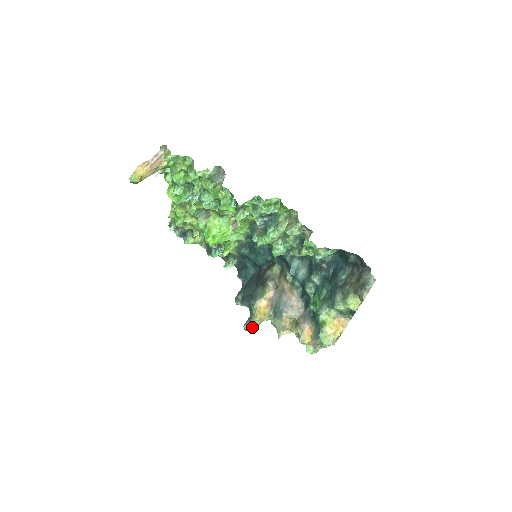
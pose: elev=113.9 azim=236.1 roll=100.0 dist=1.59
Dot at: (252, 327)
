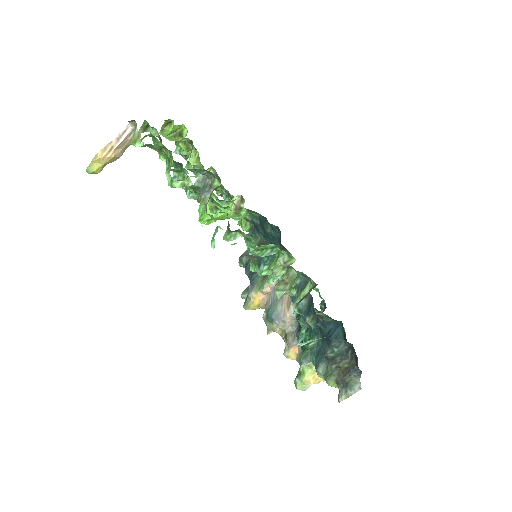
Dot at: occluded
